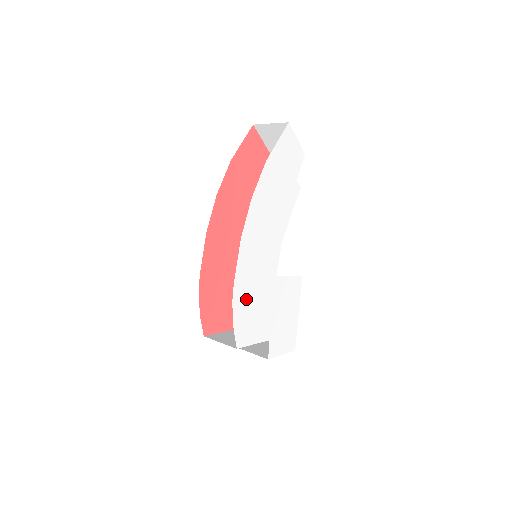
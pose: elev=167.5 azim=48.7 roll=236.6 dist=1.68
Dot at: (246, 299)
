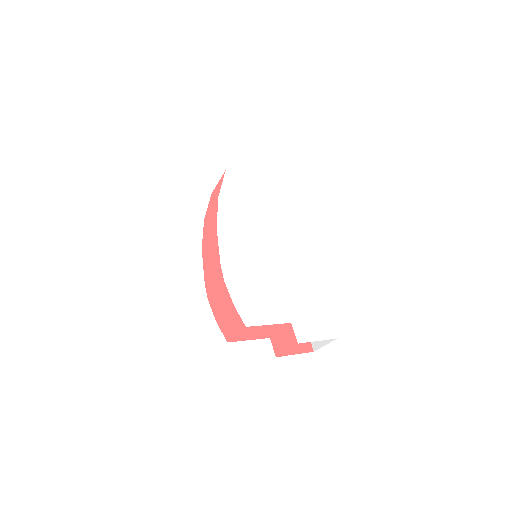
Dot at: (242, 279)
